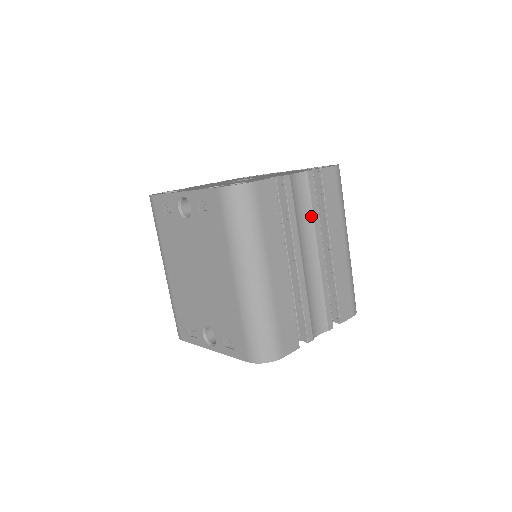
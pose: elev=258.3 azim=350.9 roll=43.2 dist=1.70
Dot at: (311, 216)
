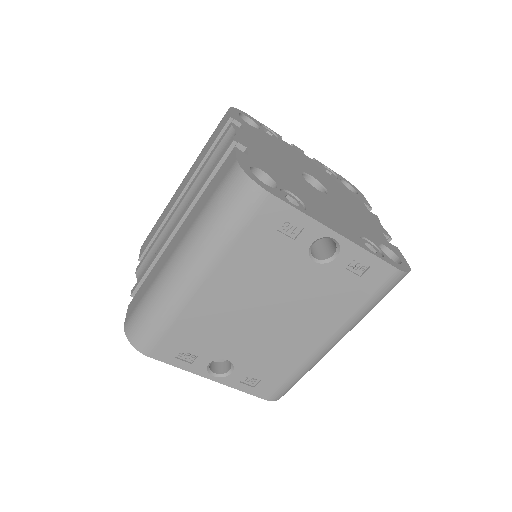
Dot at: occluded
